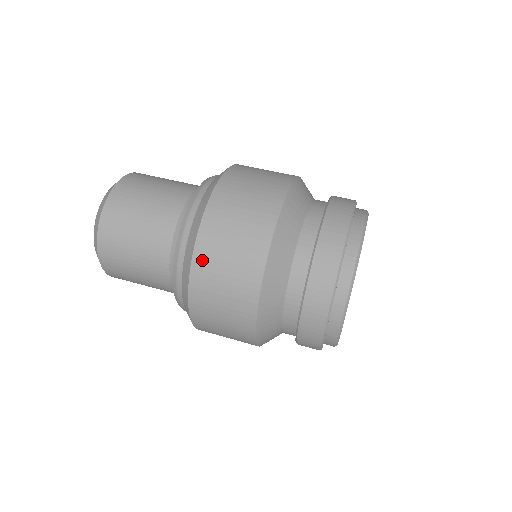
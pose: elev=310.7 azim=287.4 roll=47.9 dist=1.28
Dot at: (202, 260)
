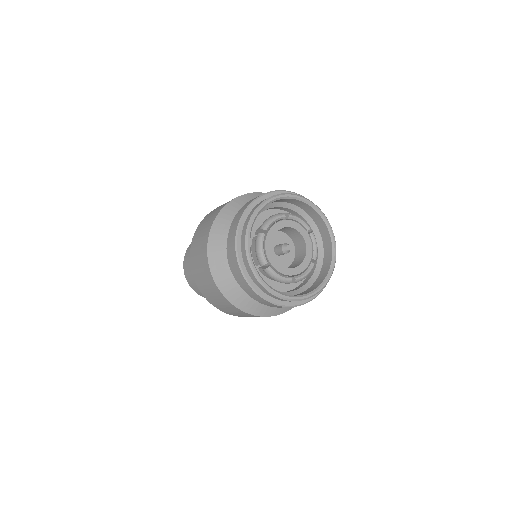
Dot at: occluded
